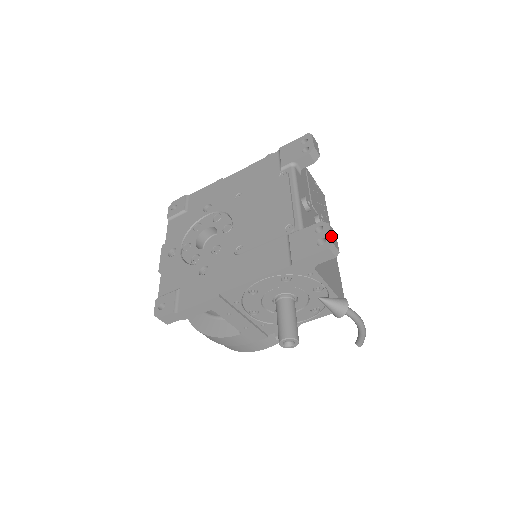
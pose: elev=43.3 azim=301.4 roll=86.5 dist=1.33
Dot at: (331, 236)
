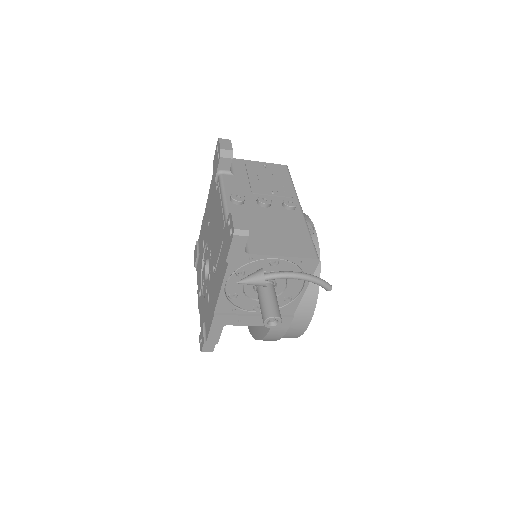
Dot at: (232, 223)
